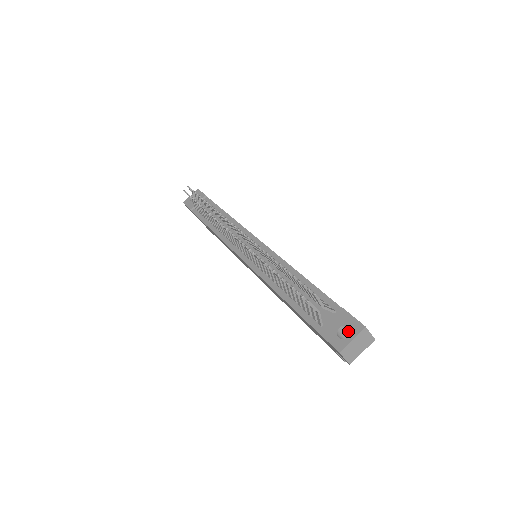
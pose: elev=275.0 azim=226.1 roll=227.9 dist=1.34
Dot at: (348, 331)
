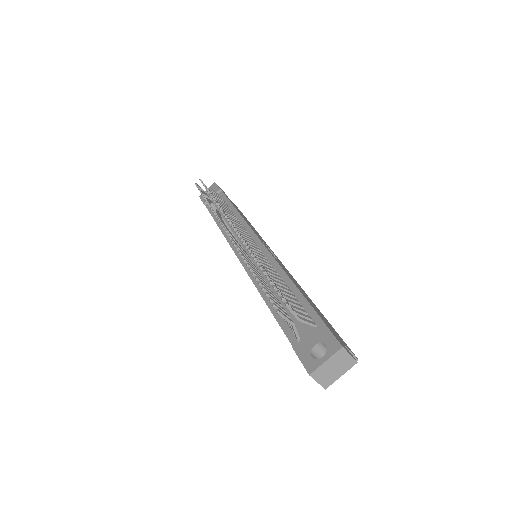
Dot at: occluded
